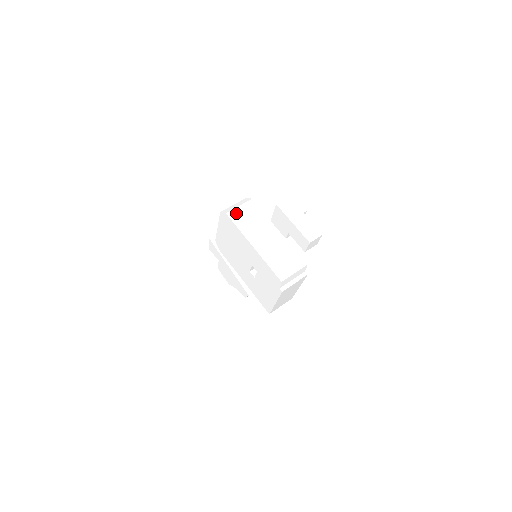
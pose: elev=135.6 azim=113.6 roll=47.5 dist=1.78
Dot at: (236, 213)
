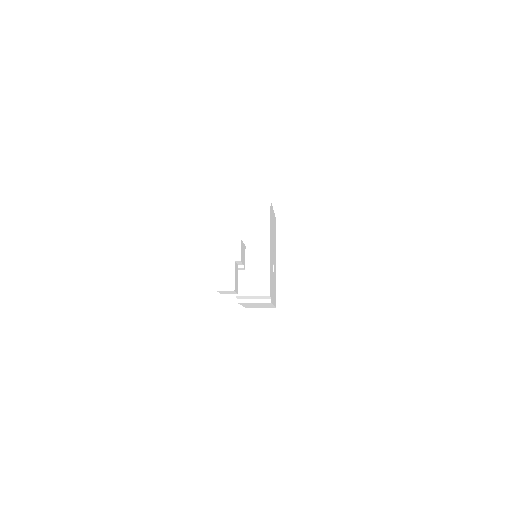
Dot at: (246, 212)
